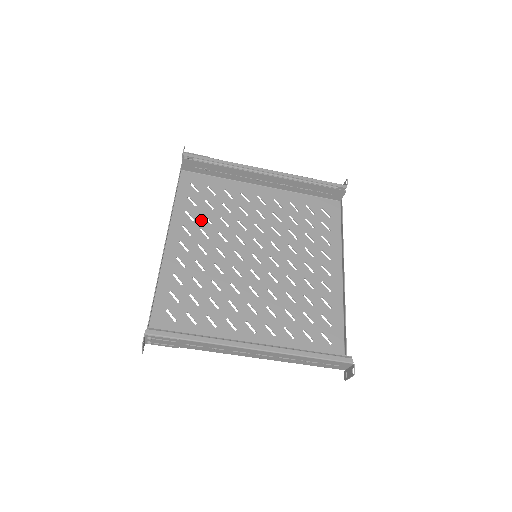
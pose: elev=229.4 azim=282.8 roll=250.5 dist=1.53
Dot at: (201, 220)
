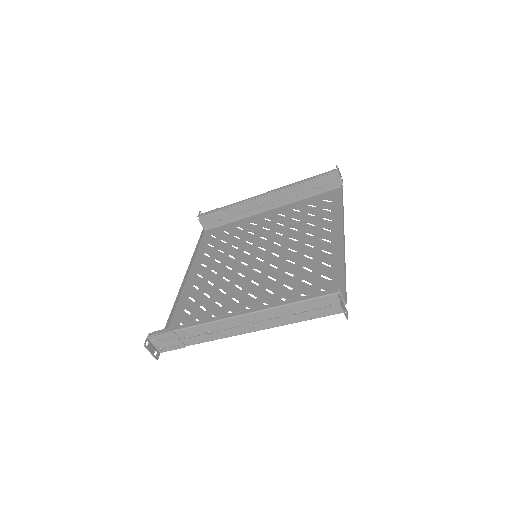
Dot at: (216, 254)
